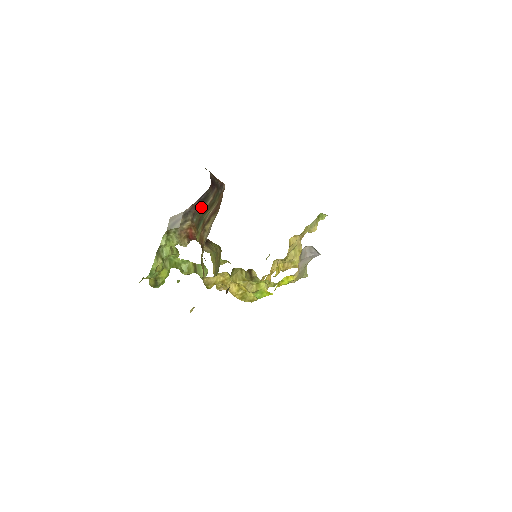
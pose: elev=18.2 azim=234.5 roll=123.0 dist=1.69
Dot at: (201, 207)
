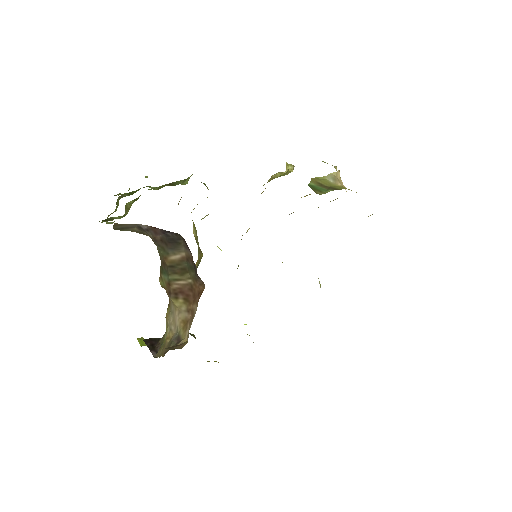
Dot at: (166, 247)
